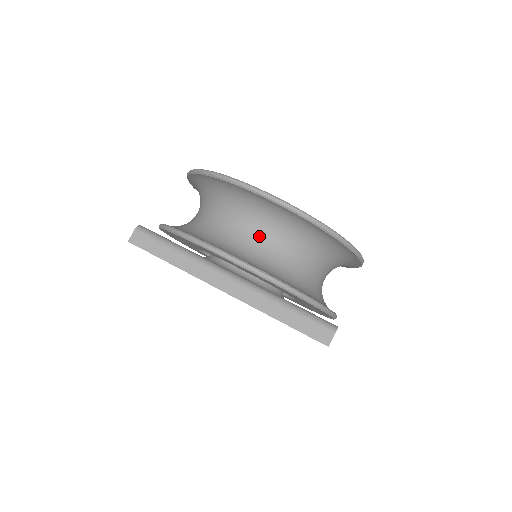
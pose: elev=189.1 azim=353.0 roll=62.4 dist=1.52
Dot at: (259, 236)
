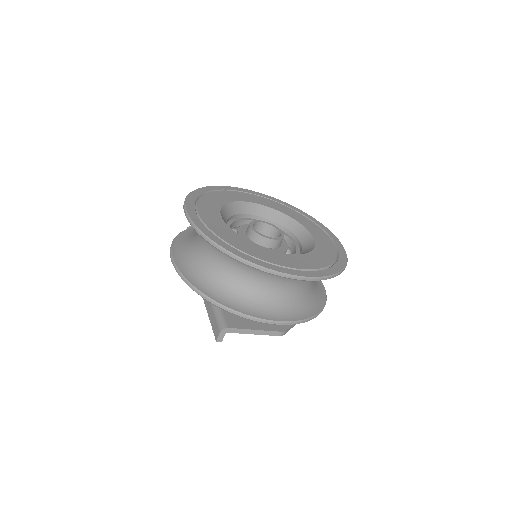
Dot at: (203, 243)
